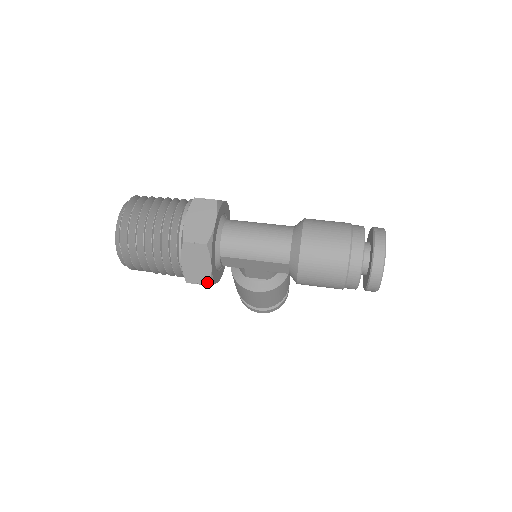
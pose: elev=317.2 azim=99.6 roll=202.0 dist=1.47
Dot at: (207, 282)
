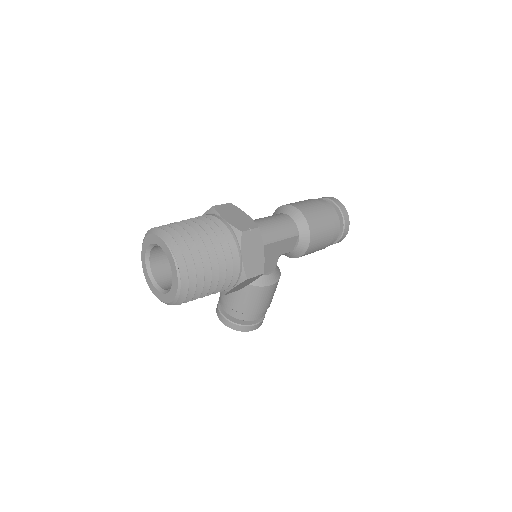
Dot at: (262, 270)
